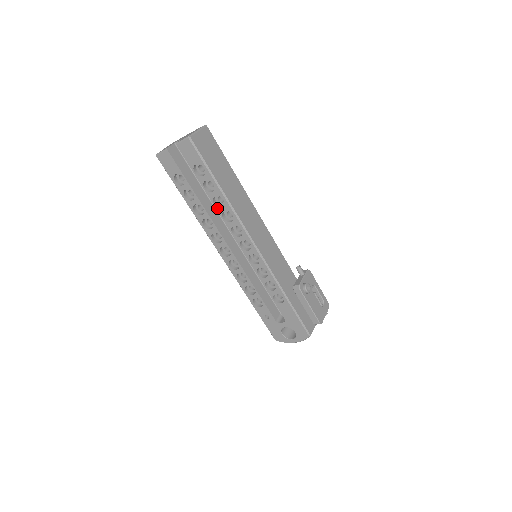
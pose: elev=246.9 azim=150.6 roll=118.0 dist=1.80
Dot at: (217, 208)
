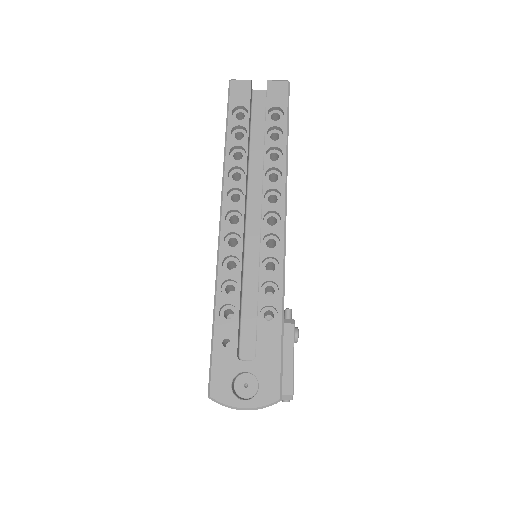
Dot at: (266, 160)
